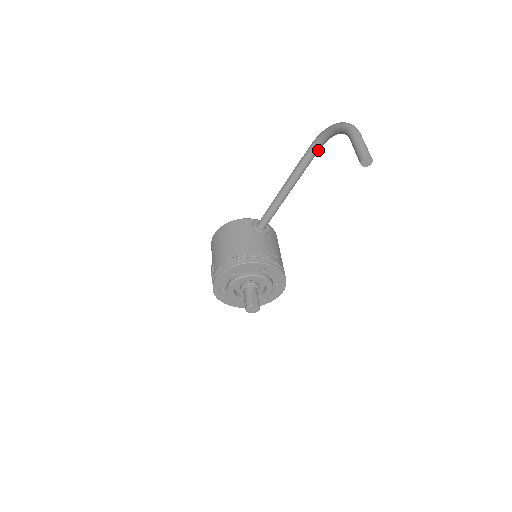
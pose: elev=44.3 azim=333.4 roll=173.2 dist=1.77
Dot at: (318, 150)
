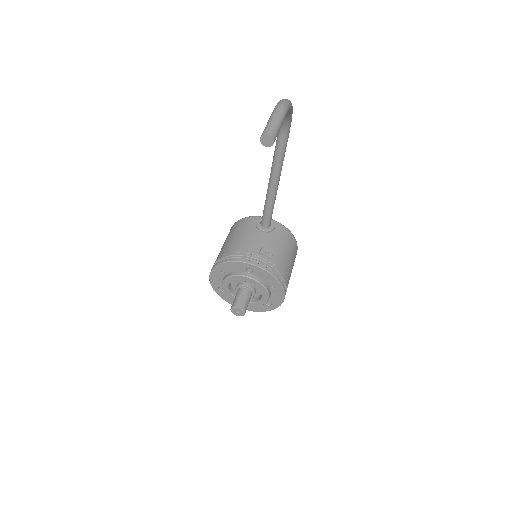
Dot at: (286, 135)
